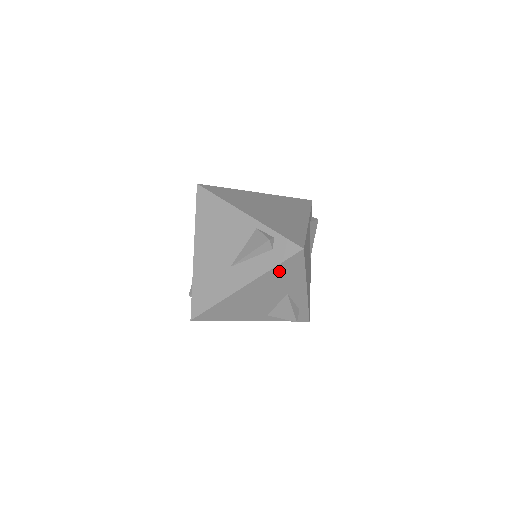
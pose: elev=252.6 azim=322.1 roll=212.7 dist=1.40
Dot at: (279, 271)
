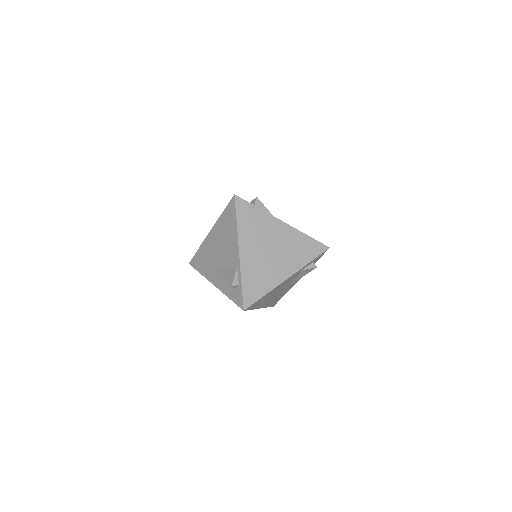
Dot at: occluded
